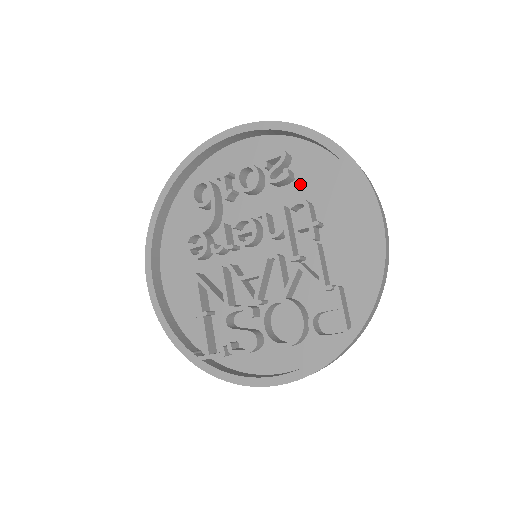
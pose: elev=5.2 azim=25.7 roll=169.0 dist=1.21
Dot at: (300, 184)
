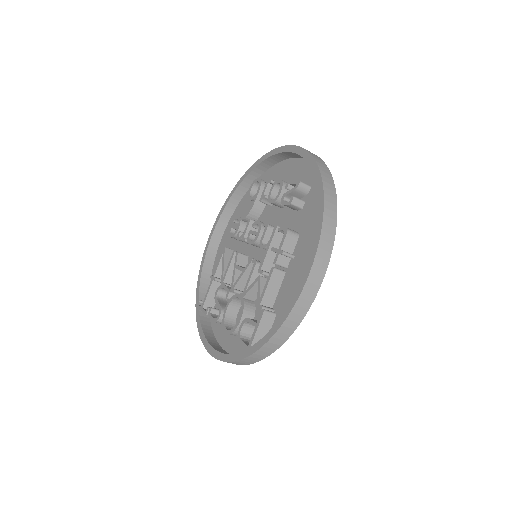
Dot at: (302, 215)
